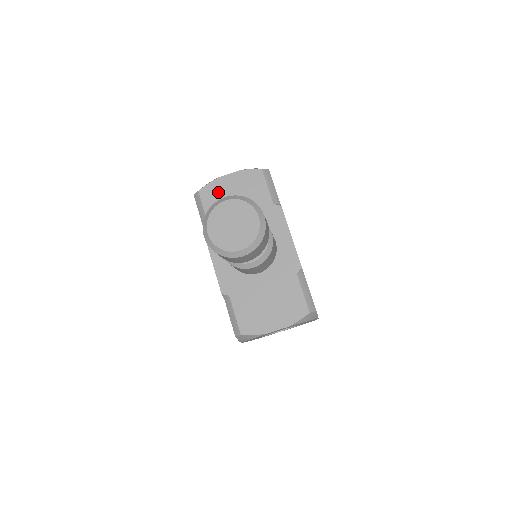
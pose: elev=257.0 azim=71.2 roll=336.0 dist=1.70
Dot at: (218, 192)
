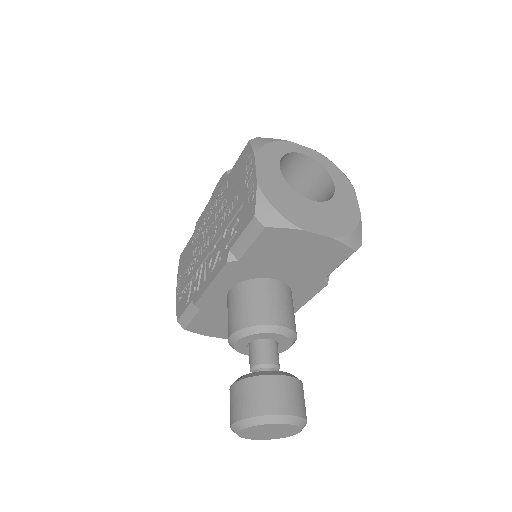
Dot at: (286, 242)
